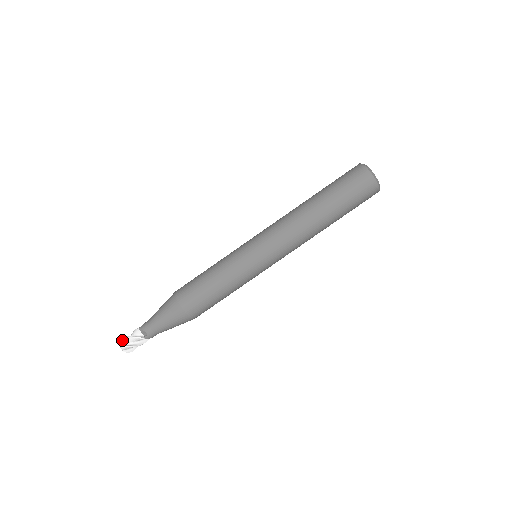
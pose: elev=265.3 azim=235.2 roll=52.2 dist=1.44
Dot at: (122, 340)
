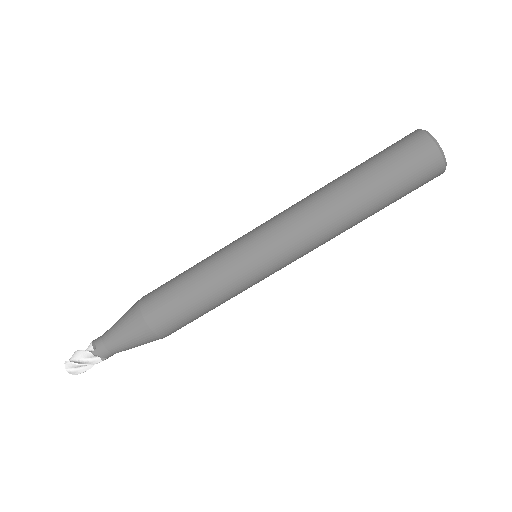
Dot at: occluded
